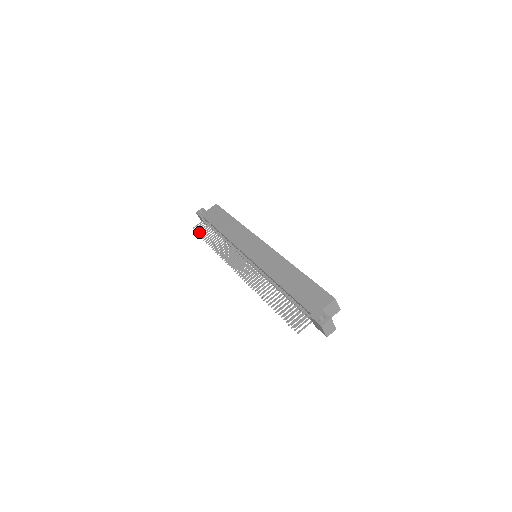
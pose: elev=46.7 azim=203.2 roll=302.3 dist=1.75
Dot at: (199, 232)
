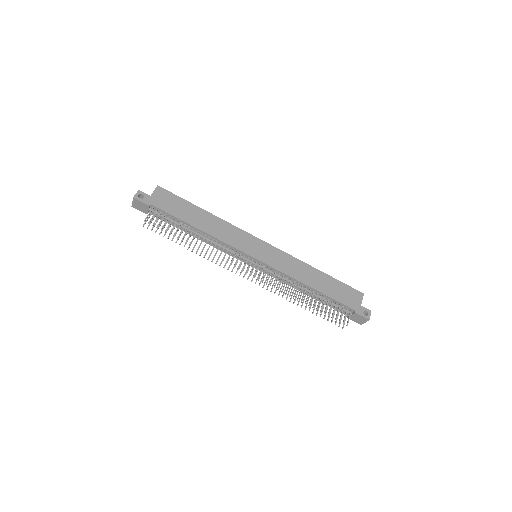
Dot at: (161, 228)
